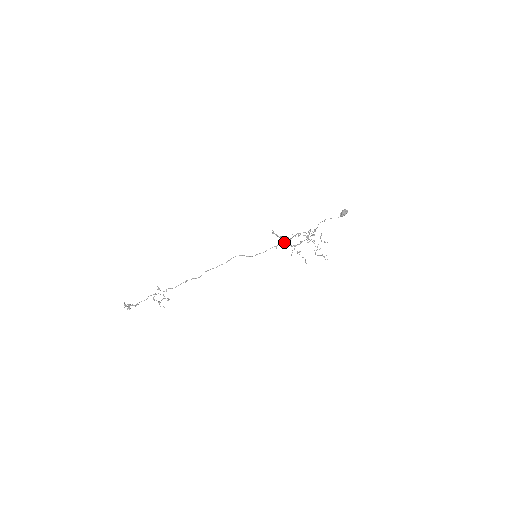
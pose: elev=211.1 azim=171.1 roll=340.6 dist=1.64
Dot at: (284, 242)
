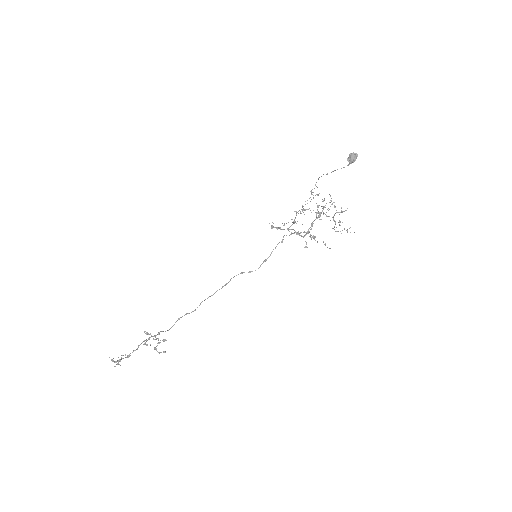
Dot at: occluded
